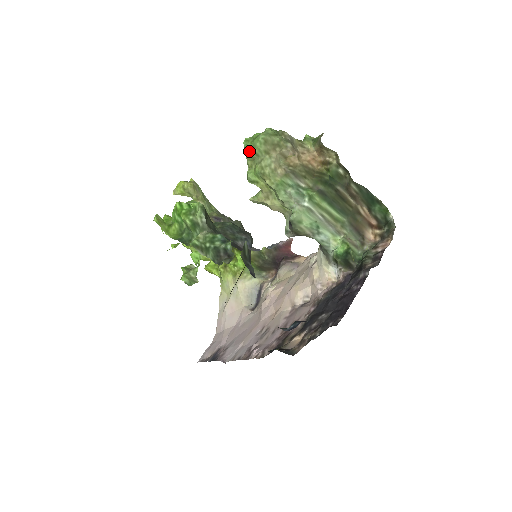
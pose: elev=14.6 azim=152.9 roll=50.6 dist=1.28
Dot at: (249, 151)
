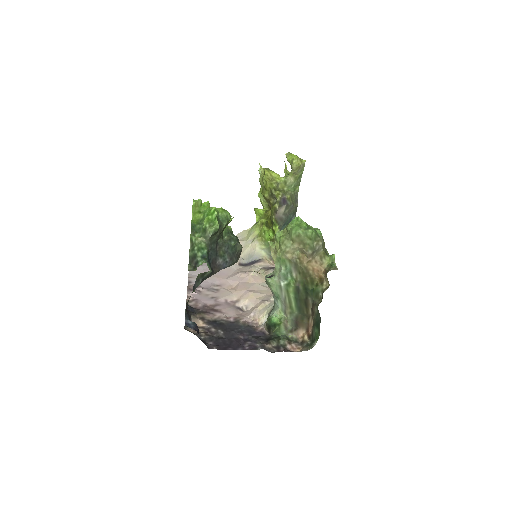
Dot at: (290, 226)
